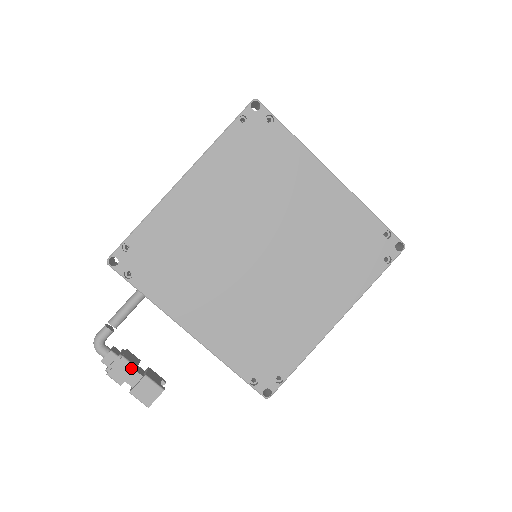
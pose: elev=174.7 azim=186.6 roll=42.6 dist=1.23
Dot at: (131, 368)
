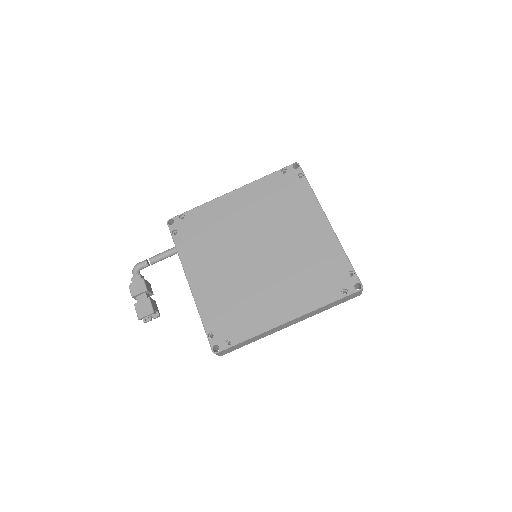
Dot at: (144, 289)
